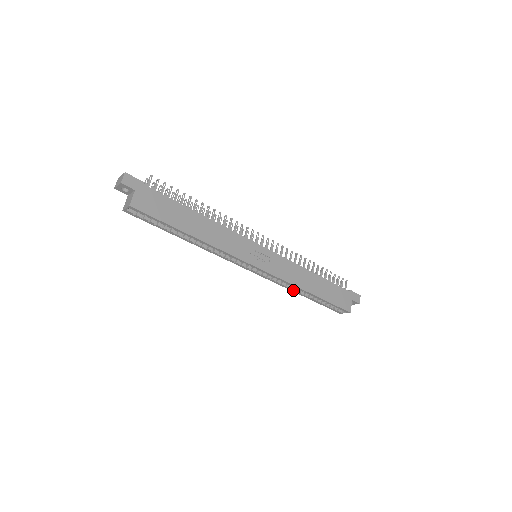
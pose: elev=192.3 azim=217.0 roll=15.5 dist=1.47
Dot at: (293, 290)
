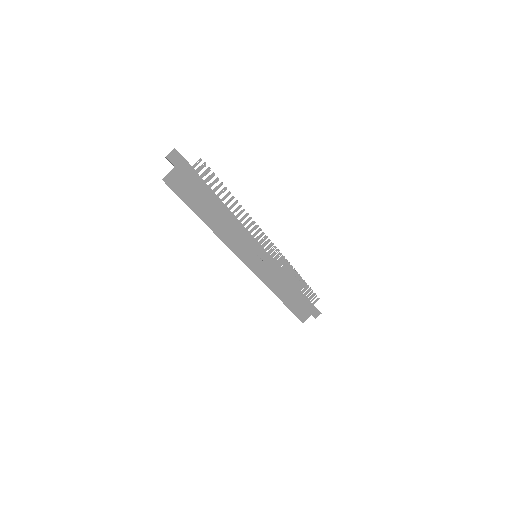
Dot at: occluded
